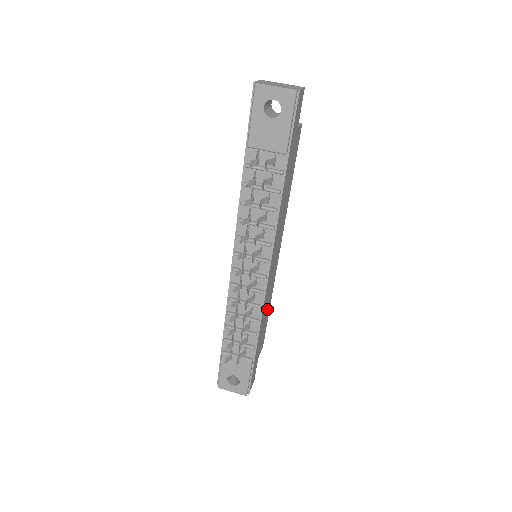
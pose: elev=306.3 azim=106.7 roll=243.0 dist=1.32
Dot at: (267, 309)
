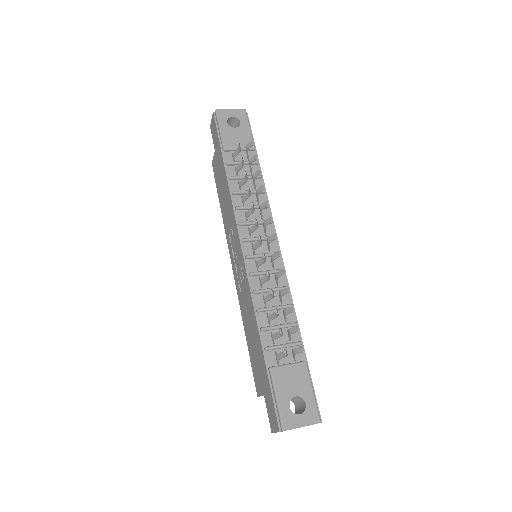
Dot at: occluded
